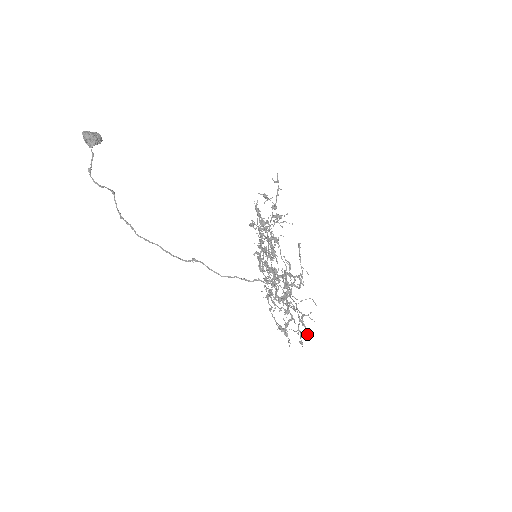
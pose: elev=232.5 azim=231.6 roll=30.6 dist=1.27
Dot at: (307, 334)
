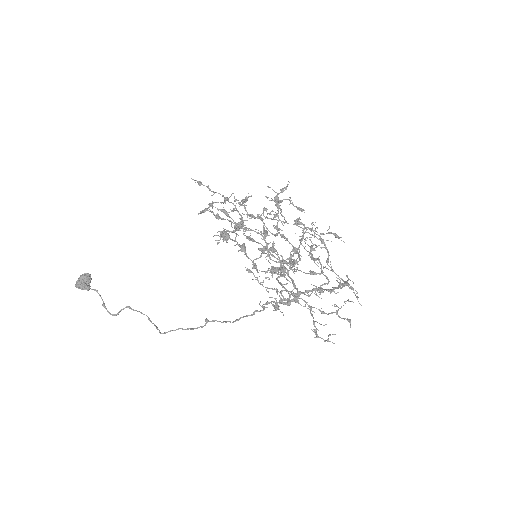
Dot at: occluded
